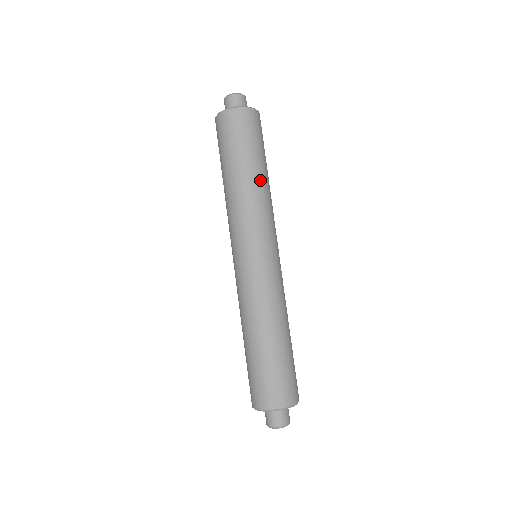
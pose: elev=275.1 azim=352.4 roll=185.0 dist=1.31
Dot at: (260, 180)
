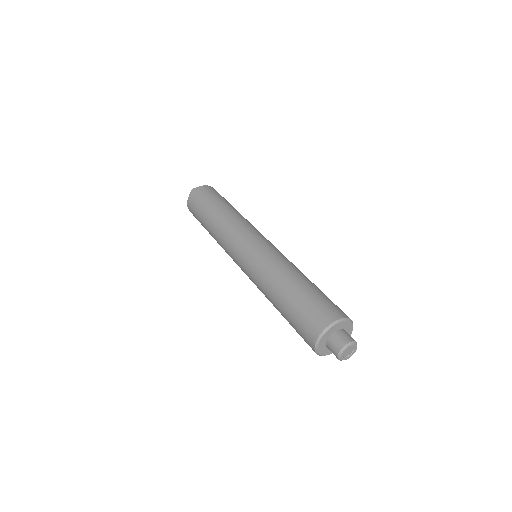
Dot at: occluded
